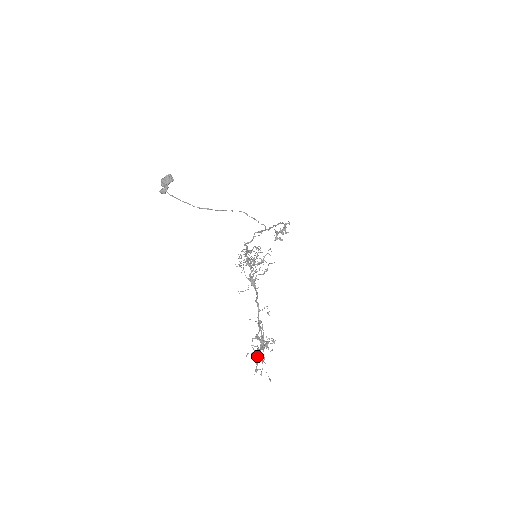
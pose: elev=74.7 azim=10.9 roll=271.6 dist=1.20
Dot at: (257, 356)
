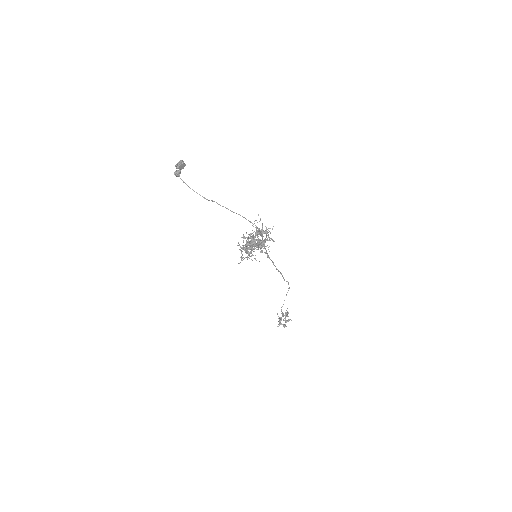
Dot at: (258, 240)
